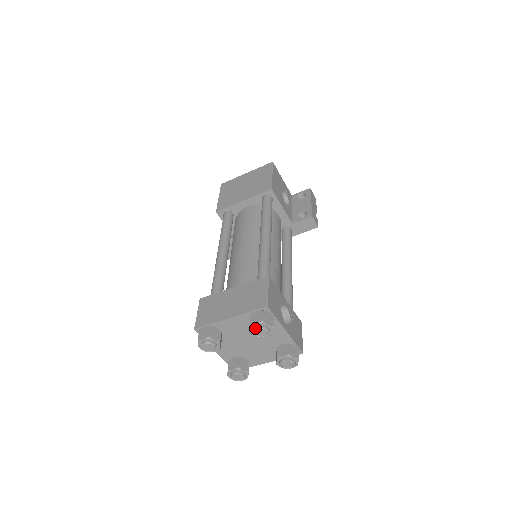
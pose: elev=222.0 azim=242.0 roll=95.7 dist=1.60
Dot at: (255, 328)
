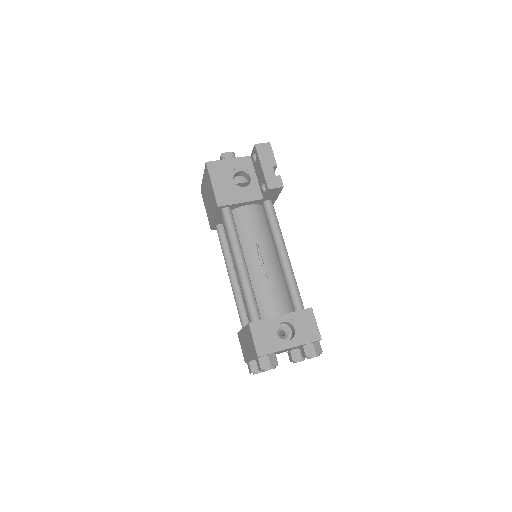
Dot at: occluded
